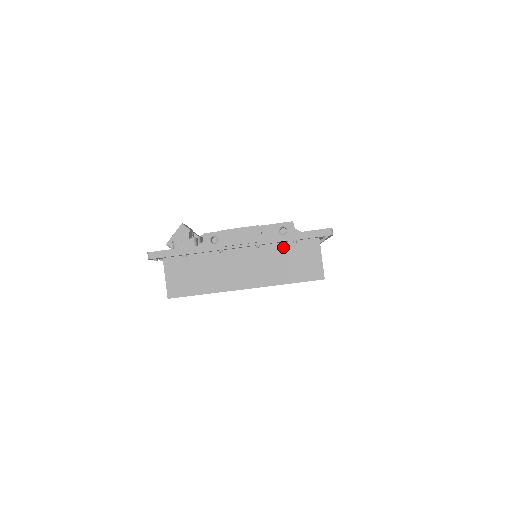
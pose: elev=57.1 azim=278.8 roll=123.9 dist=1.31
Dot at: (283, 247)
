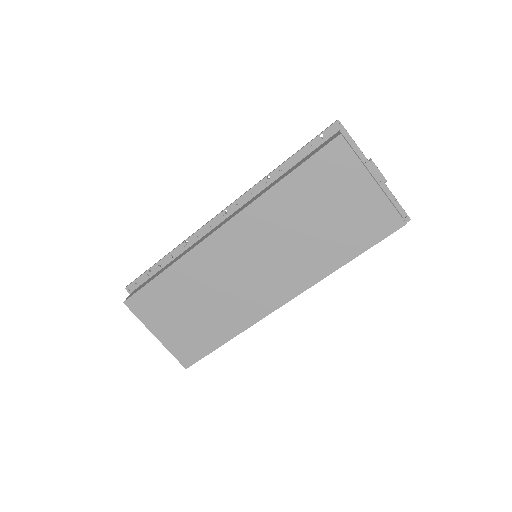
Dot at: (389, 198)
